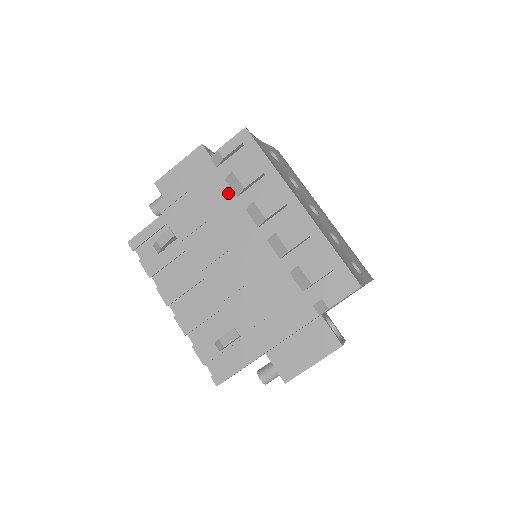
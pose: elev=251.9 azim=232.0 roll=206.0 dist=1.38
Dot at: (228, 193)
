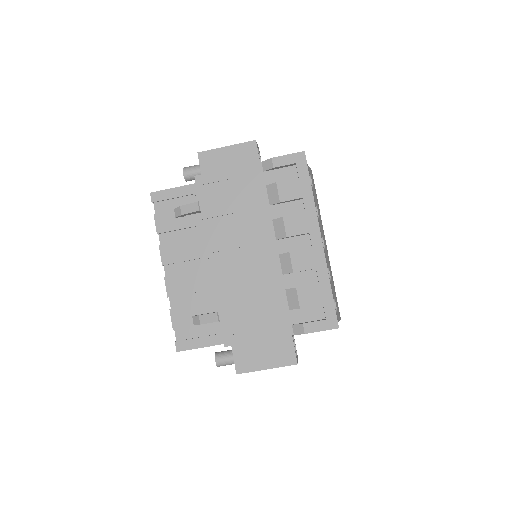
Dot at: (264, 198)
